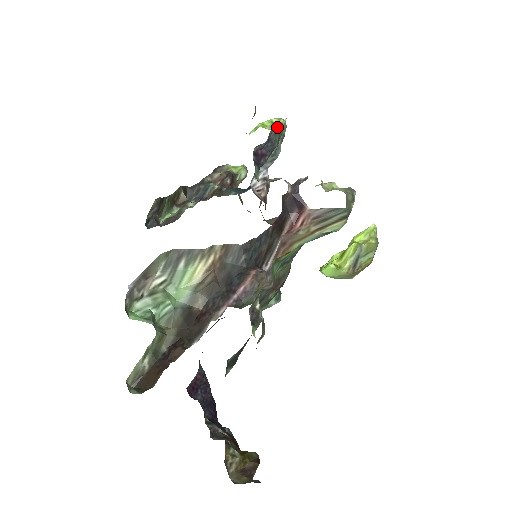
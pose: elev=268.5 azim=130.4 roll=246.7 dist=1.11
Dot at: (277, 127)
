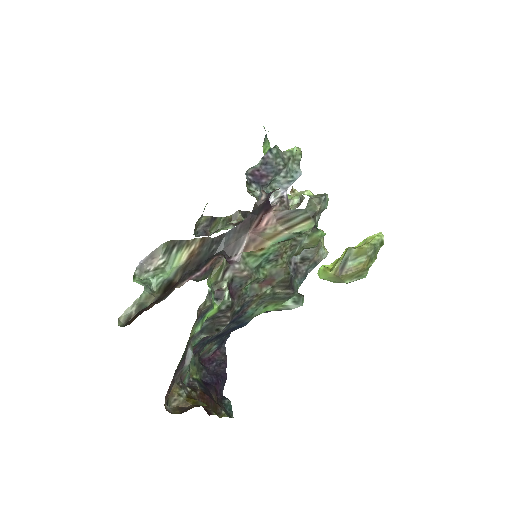
Dot at: (276, 153)
